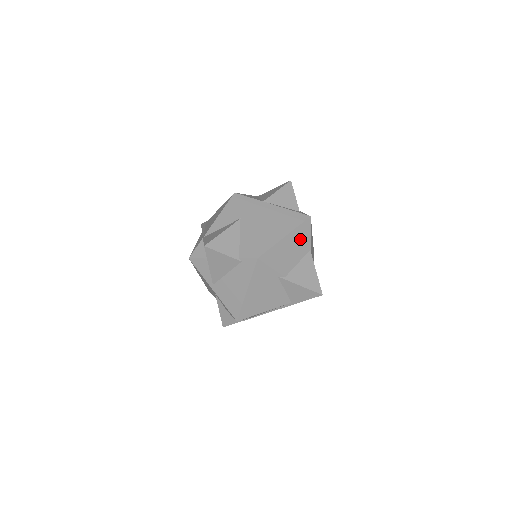
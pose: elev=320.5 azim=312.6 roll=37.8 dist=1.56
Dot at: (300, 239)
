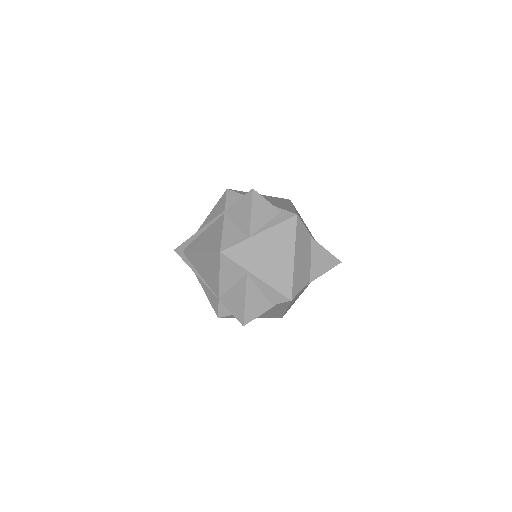
Dot at: (302, 242)
